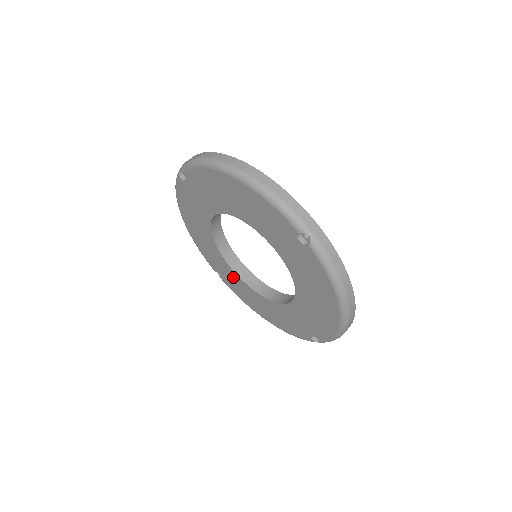
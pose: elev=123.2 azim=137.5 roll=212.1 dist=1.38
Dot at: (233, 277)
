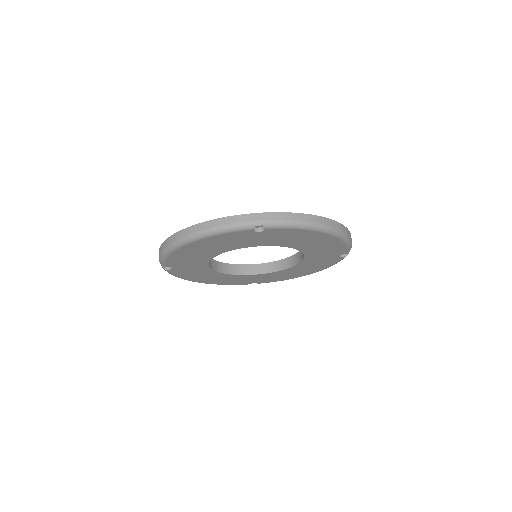
Dot at: (198, 269)
